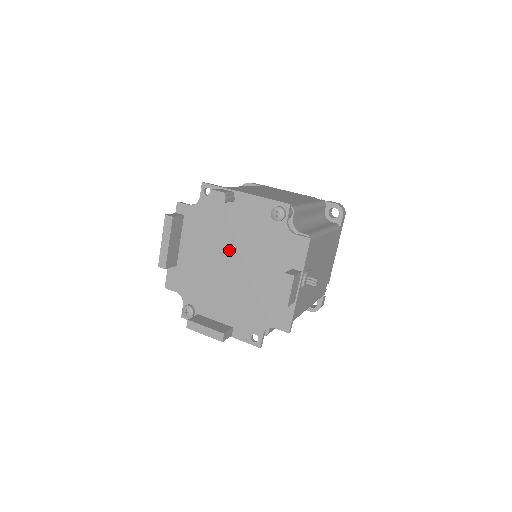
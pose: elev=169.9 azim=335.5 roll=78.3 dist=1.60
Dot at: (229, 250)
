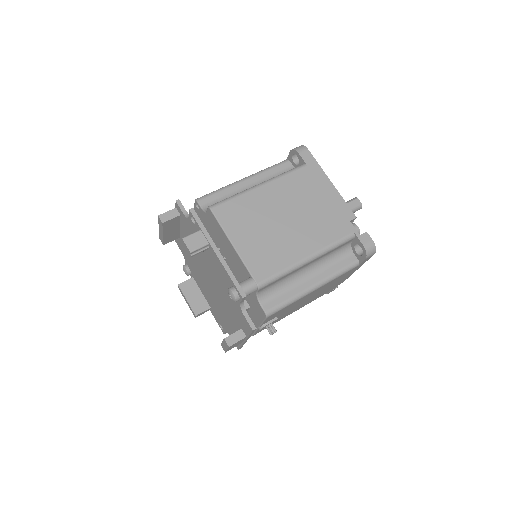
Dot at: (207, 270)
